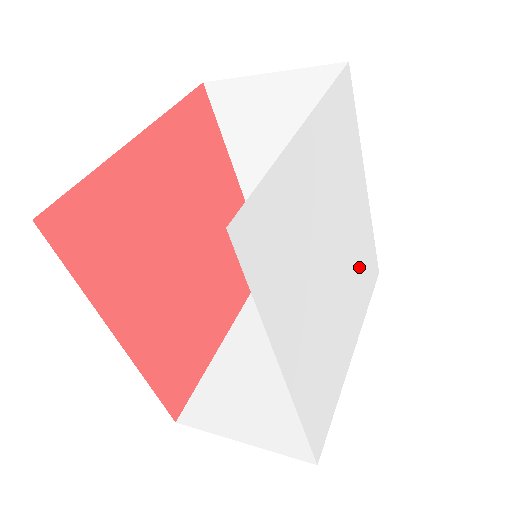
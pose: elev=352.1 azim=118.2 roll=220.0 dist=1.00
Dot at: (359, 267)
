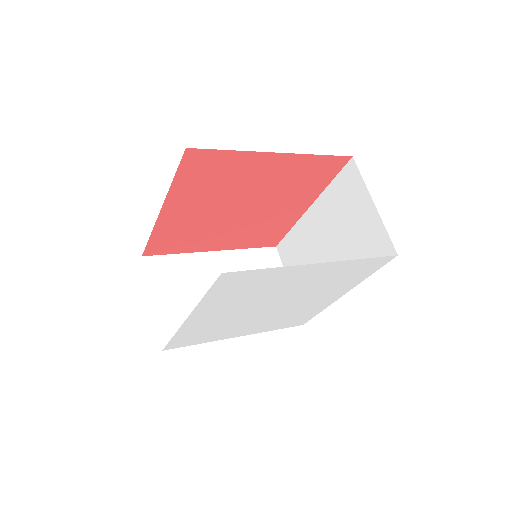
Dot at: (289, 316)
